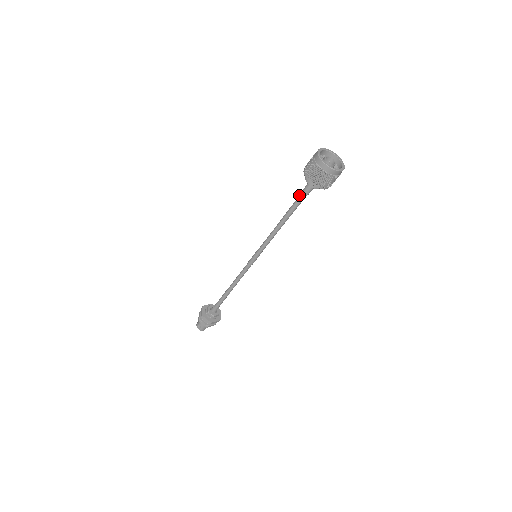
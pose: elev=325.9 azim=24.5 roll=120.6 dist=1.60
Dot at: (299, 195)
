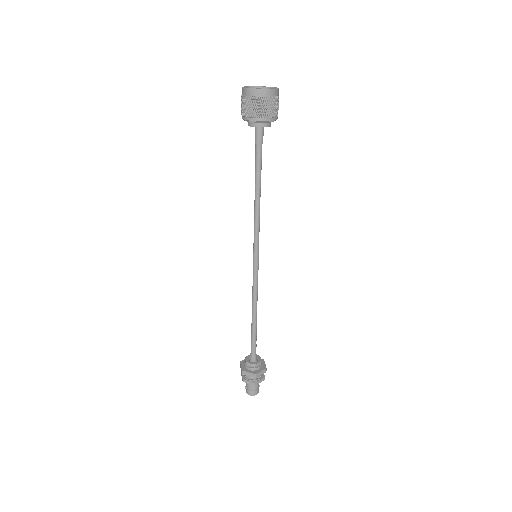
Dot at: (257, 150)
